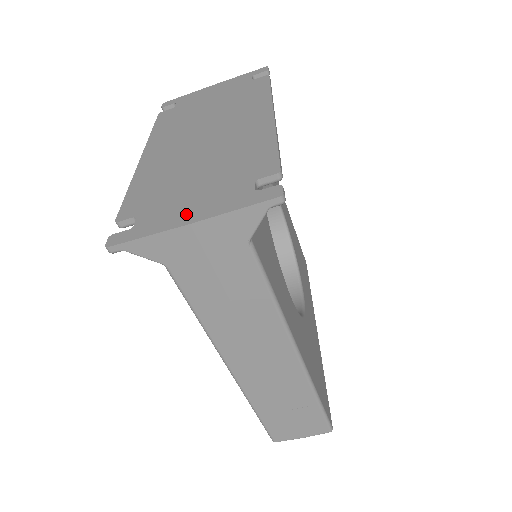
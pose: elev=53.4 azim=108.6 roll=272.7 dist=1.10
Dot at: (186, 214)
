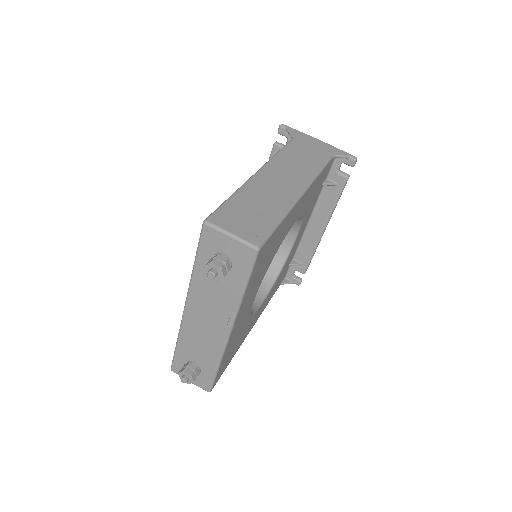
Dot at: occluded
